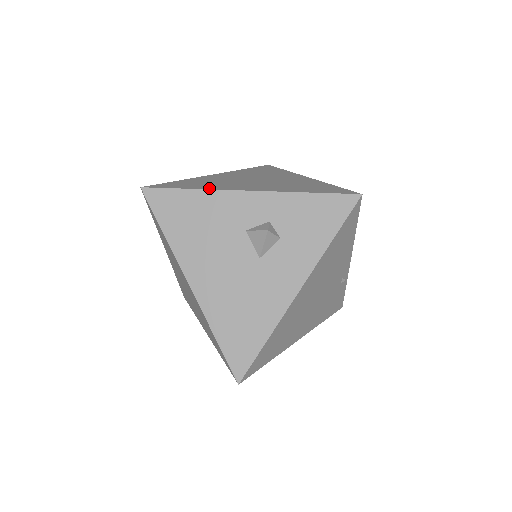
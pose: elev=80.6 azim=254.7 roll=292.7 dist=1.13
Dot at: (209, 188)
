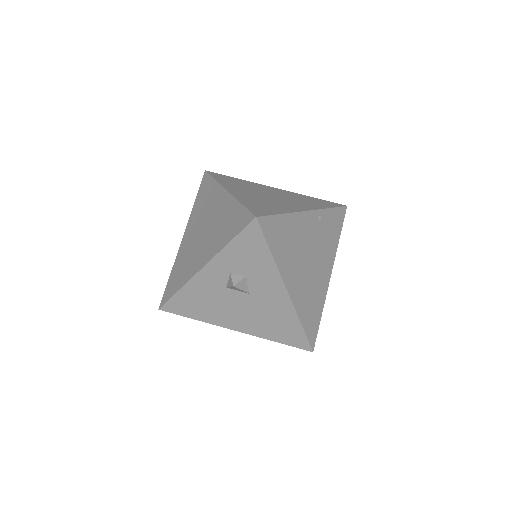
Dot at: (184, 282)
